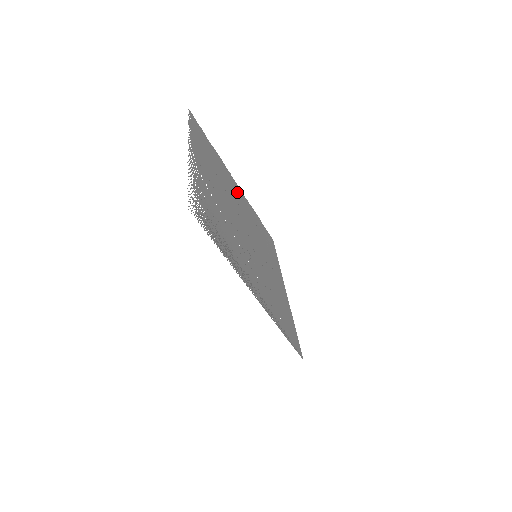
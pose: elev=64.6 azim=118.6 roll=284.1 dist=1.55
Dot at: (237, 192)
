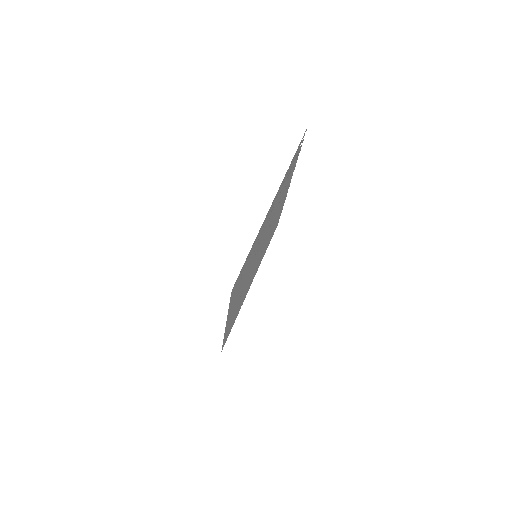
Dot at: occluded
